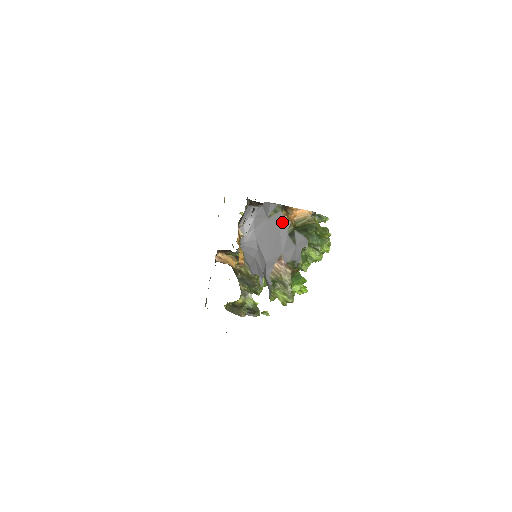
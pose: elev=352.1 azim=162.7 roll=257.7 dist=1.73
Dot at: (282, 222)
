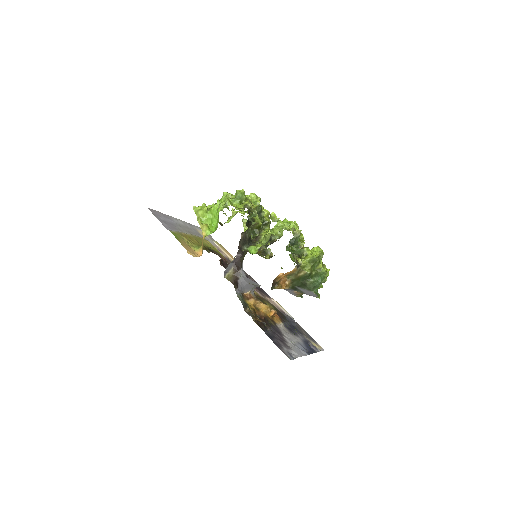
Dot at: occluded
